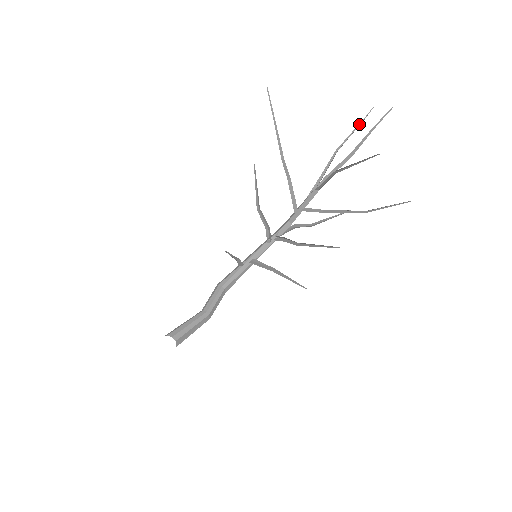
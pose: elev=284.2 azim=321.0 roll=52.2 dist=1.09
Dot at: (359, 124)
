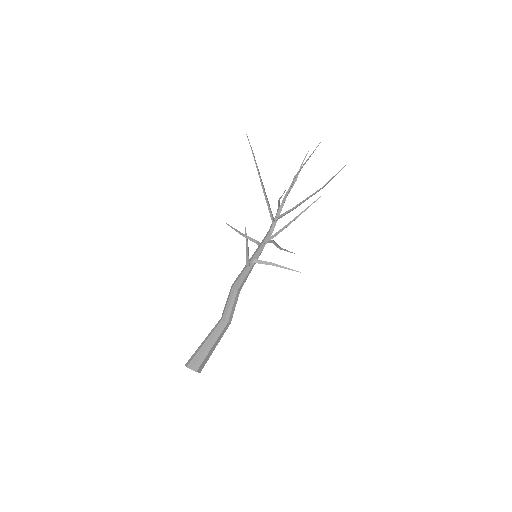
Dot at: occluded
